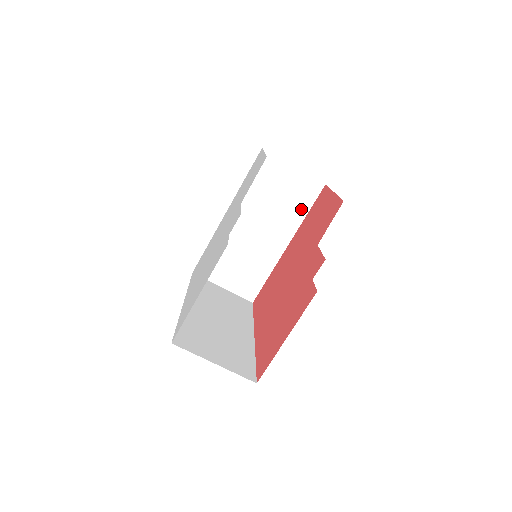
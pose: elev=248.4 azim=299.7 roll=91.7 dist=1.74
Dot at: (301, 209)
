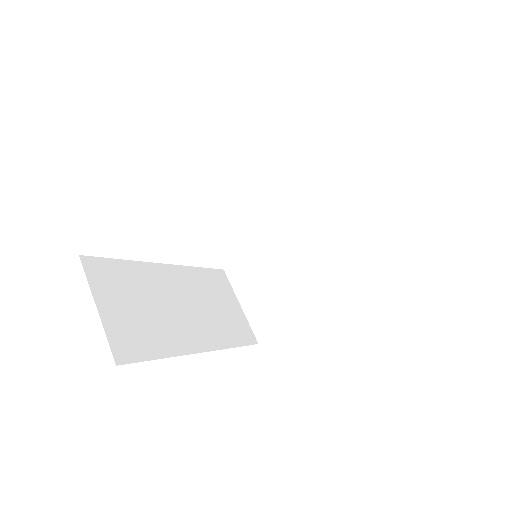
Dot at: (369, 261)
